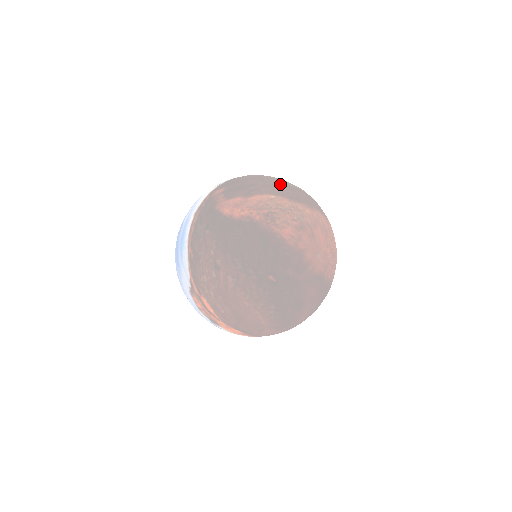
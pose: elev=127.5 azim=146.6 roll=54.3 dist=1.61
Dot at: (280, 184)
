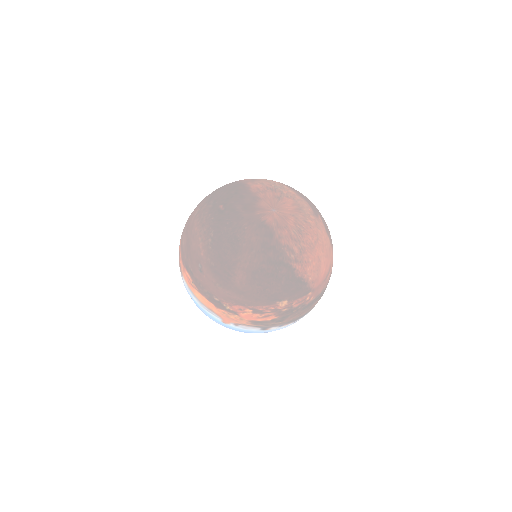
Dot at: occluded
